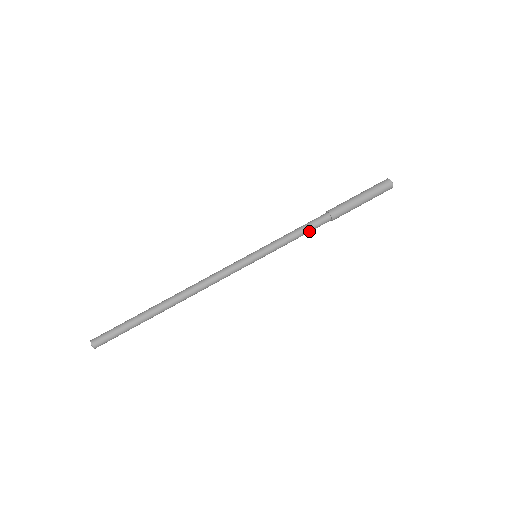
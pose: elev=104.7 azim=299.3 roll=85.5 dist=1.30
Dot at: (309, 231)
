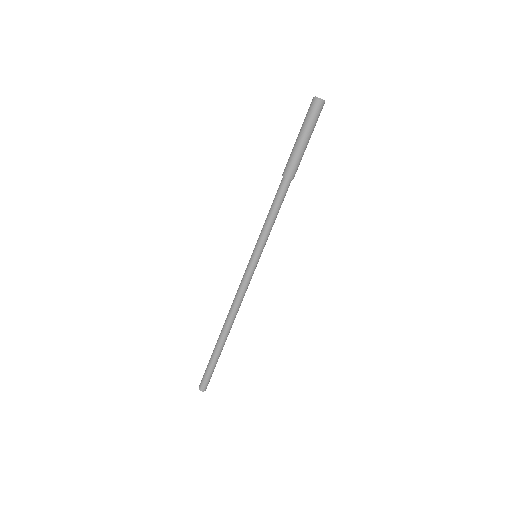
Dot at: (281, 204)
